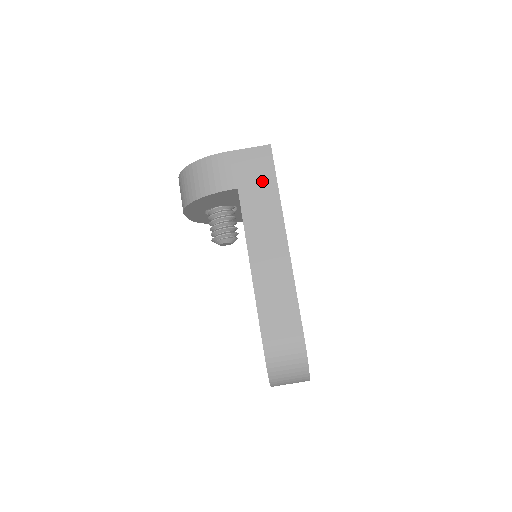
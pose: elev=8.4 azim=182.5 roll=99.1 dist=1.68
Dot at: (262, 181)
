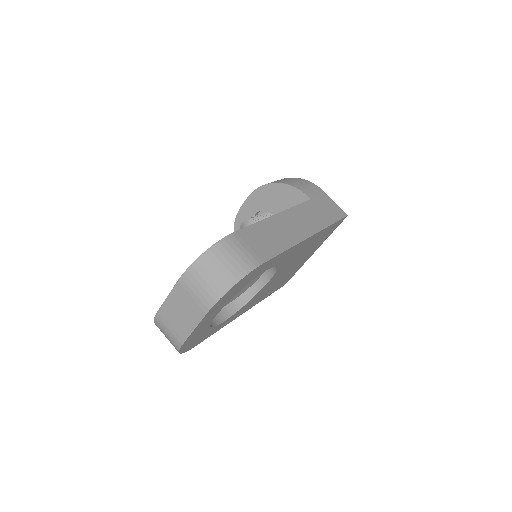
Dot at: (327, 213)
